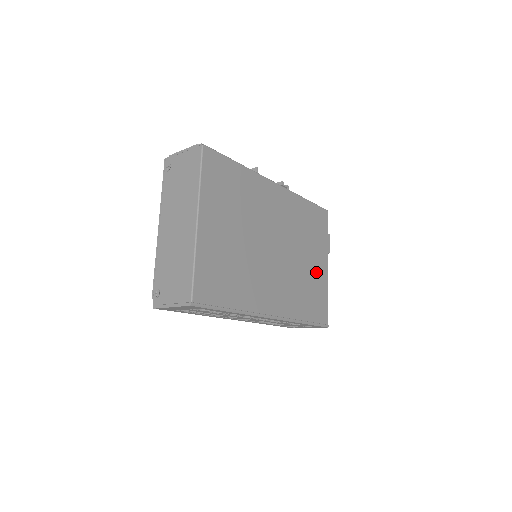
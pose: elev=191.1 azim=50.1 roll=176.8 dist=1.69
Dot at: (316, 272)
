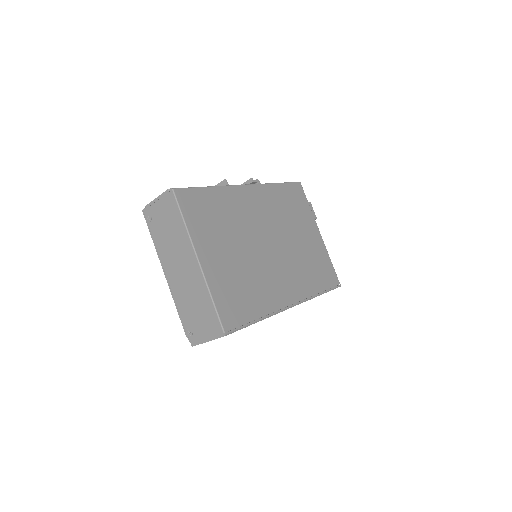
Dot at: (312, 244)
